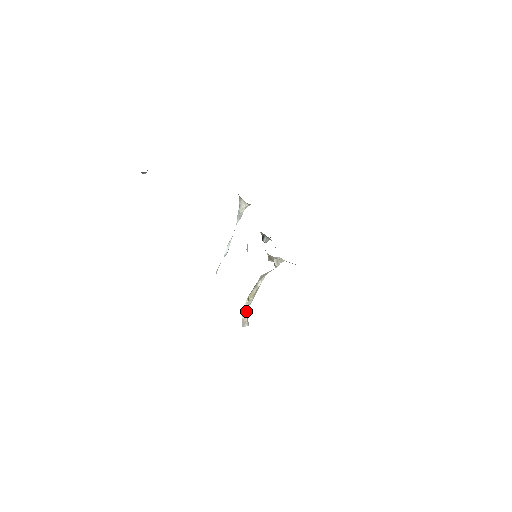
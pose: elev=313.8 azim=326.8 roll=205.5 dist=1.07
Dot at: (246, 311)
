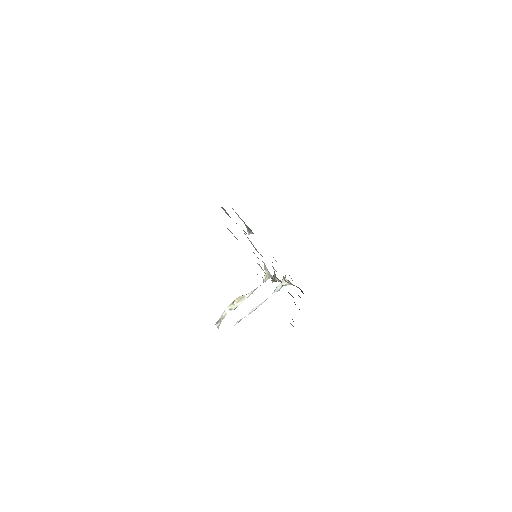
Dot at: (226, 314)
